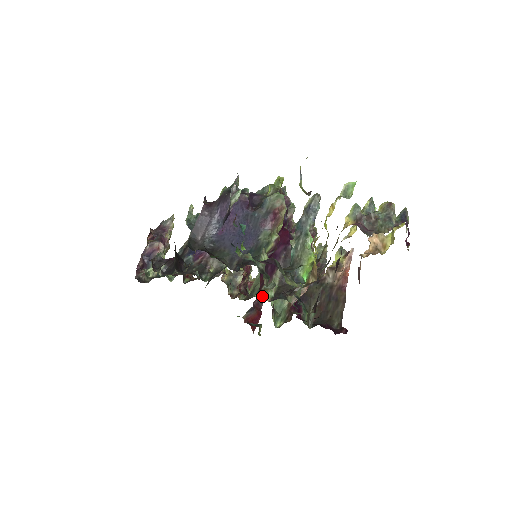
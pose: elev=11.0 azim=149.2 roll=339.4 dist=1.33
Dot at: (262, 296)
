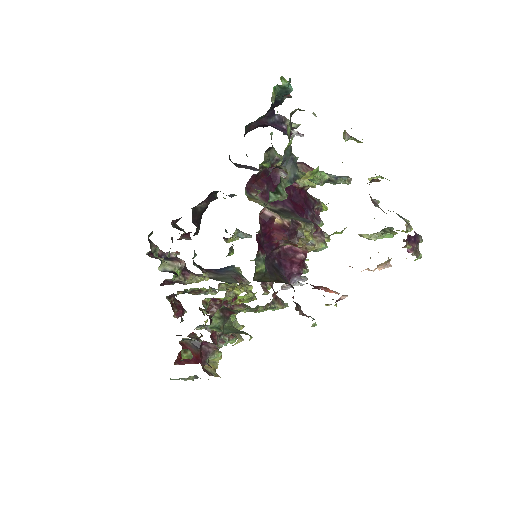
Dot at: (249, 185)
